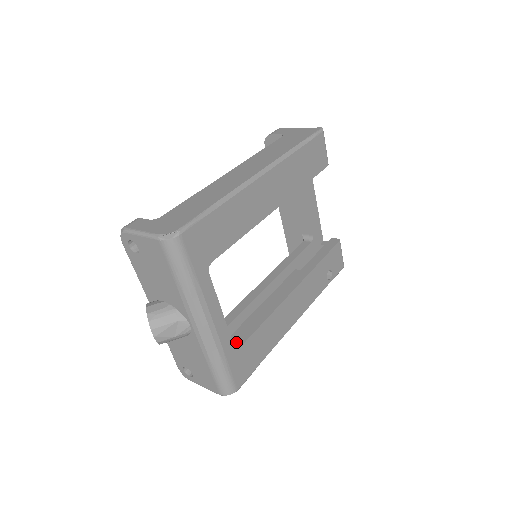
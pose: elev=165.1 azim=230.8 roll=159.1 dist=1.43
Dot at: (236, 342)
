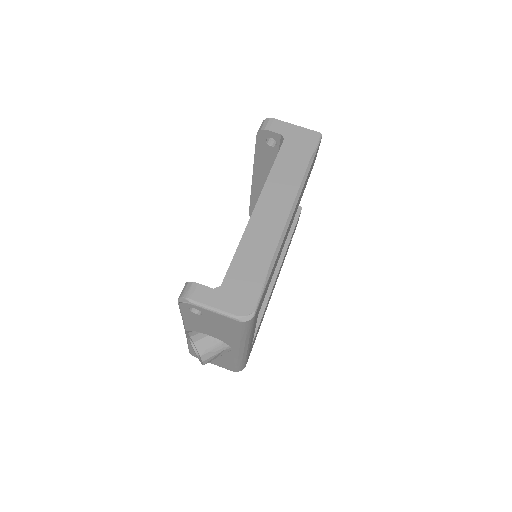
Dot at: occluded
